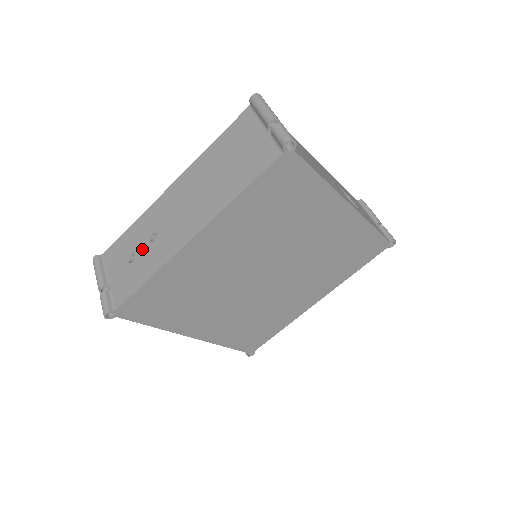
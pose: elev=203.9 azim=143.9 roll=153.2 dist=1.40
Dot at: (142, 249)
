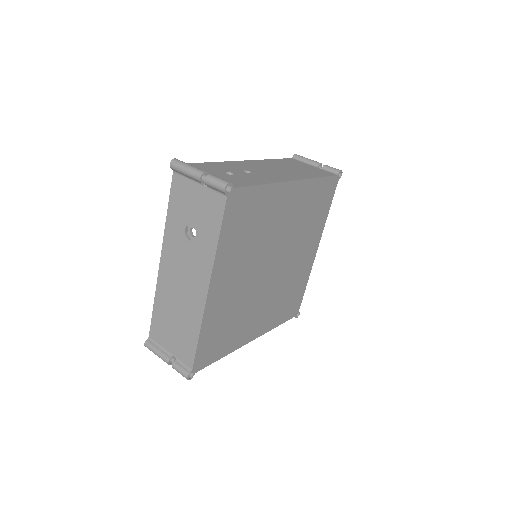
Dot at: (239, 173)
